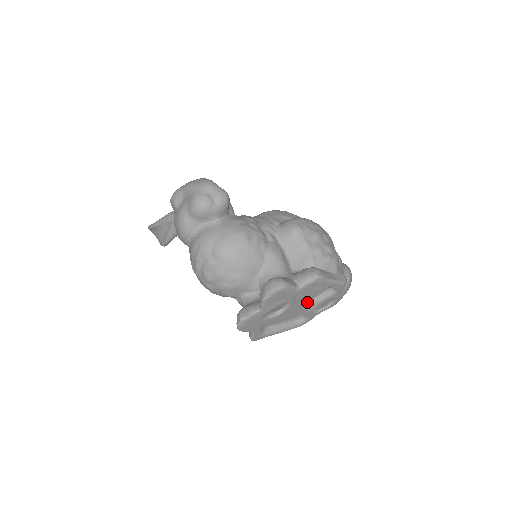
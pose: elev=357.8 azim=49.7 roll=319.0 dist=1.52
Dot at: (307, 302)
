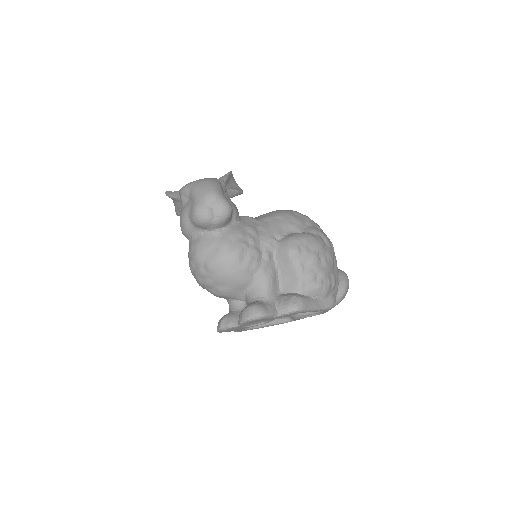
Dot at: occluded
